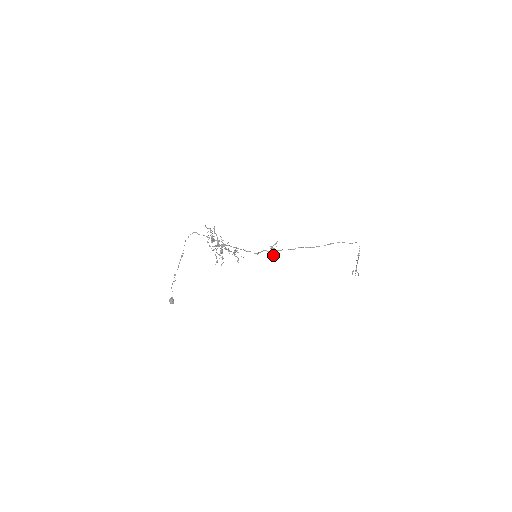
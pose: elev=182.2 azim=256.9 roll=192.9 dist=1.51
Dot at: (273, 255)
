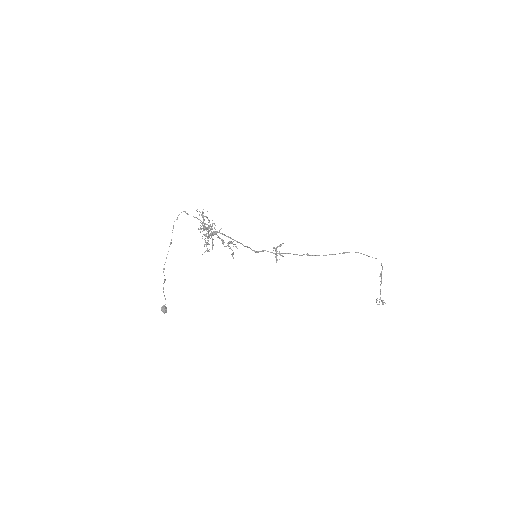
Dot at: (275, 256)
